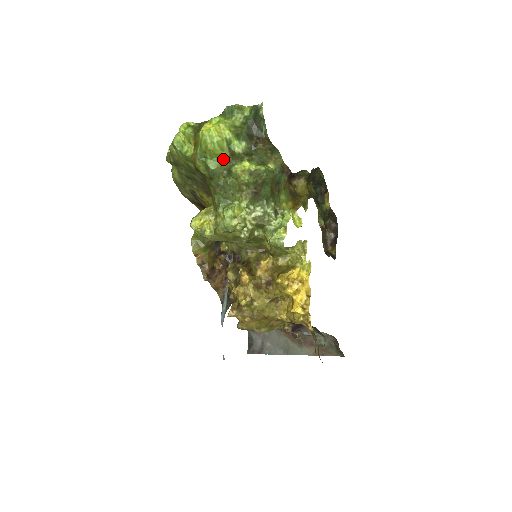
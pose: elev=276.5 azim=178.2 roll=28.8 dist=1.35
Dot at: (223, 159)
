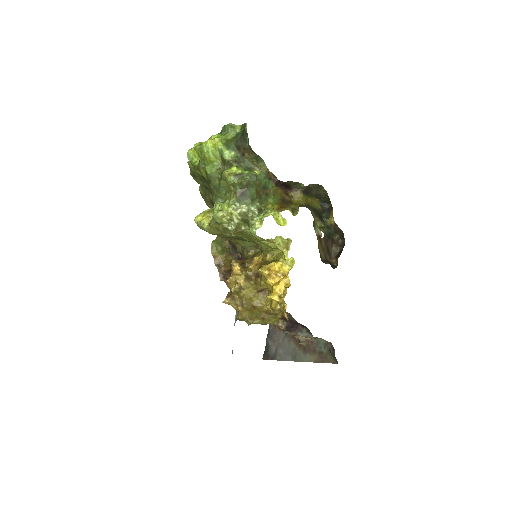
Dot at: (217, 165)
